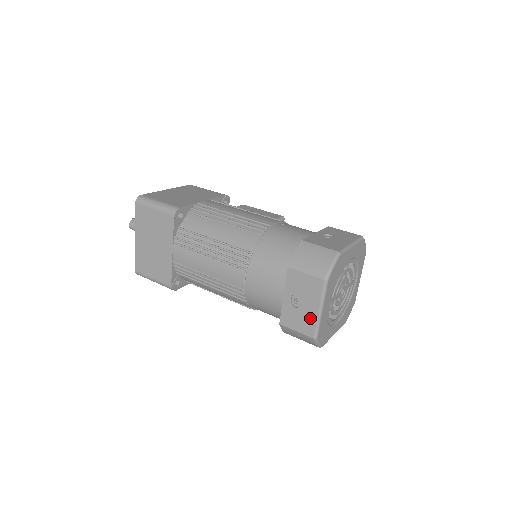
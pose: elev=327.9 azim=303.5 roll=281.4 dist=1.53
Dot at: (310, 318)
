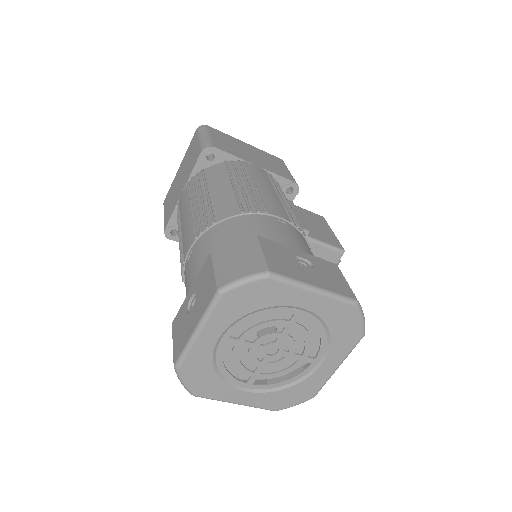
Dot at: (186, 335)
